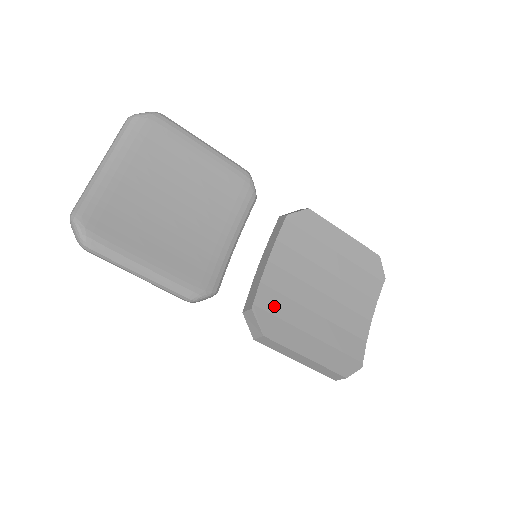
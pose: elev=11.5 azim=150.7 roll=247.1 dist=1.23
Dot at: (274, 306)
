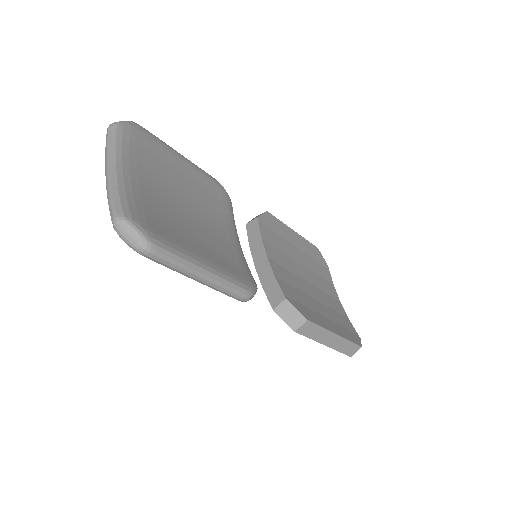
Dot at: (294, 295)
